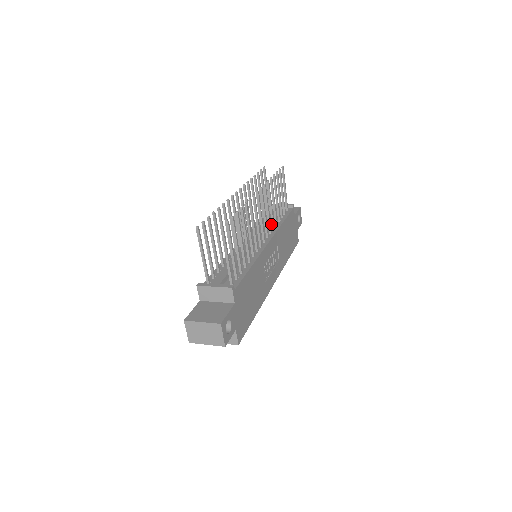
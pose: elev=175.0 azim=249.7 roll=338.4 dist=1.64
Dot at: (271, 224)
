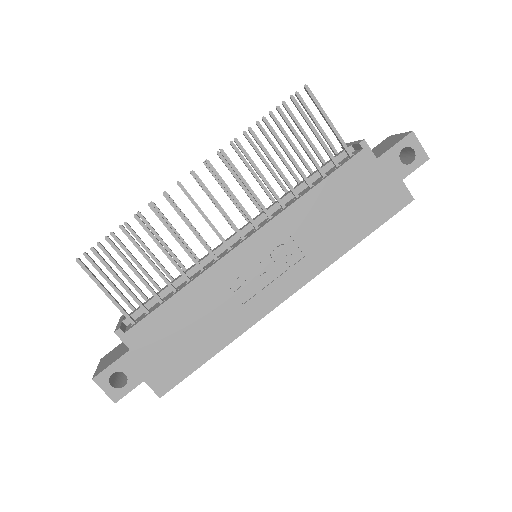
Dot at: occluded
